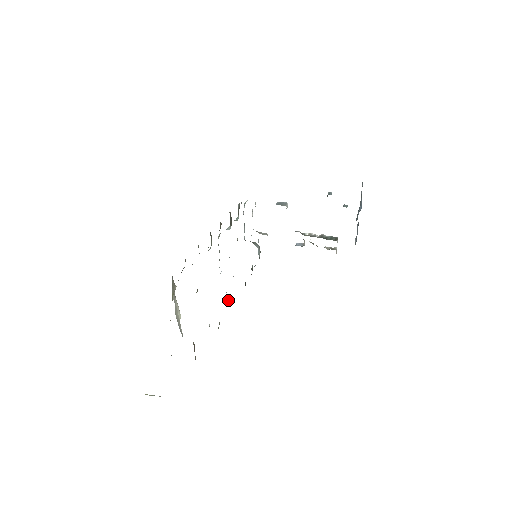
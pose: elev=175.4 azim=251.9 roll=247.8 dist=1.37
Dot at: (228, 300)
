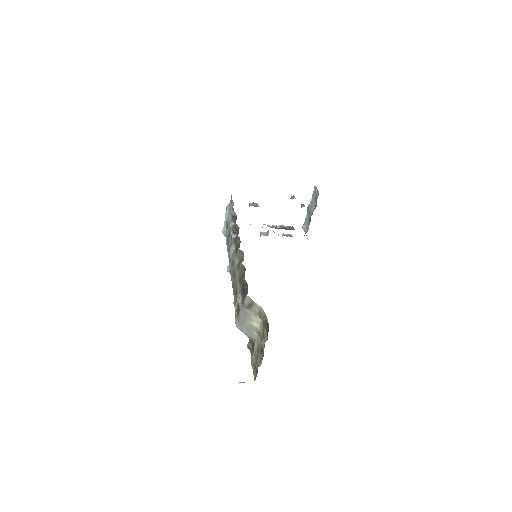
Dot at: occluded
